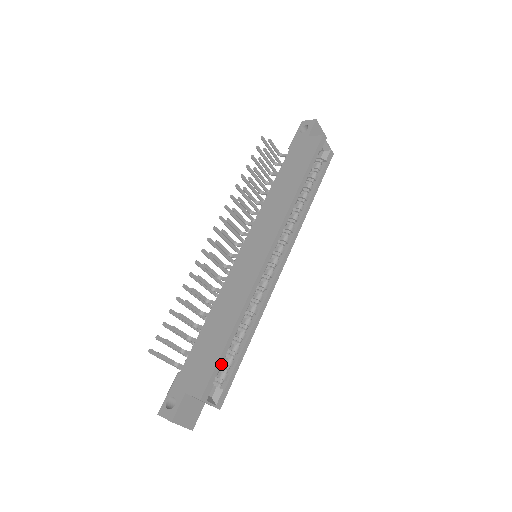
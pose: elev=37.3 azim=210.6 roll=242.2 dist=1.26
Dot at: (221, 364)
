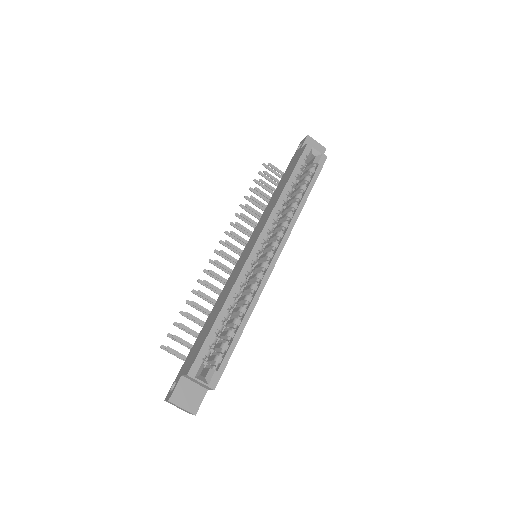
Dot at: (218, 349)
